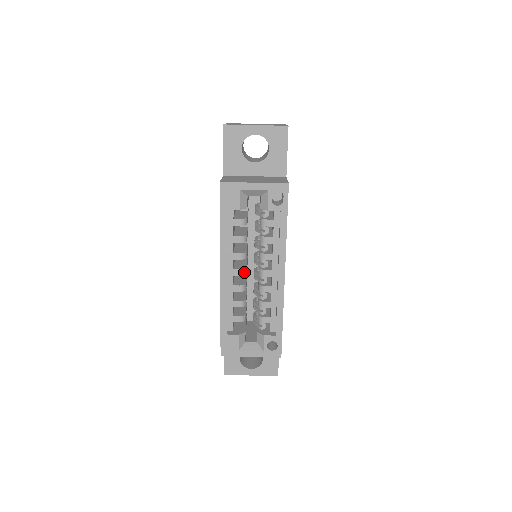
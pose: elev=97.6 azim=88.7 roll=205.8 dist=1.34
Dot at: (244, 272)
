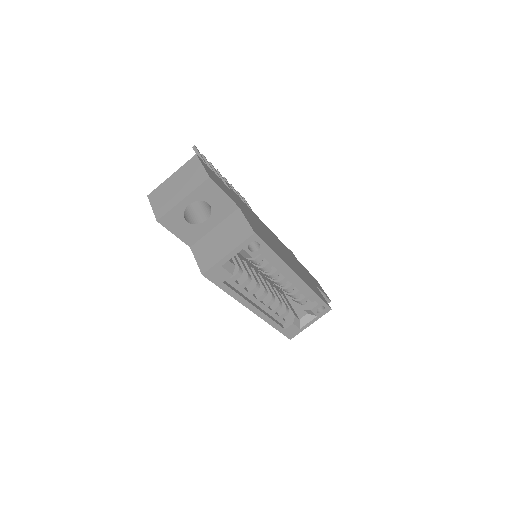
Dot at: (266, 293)
